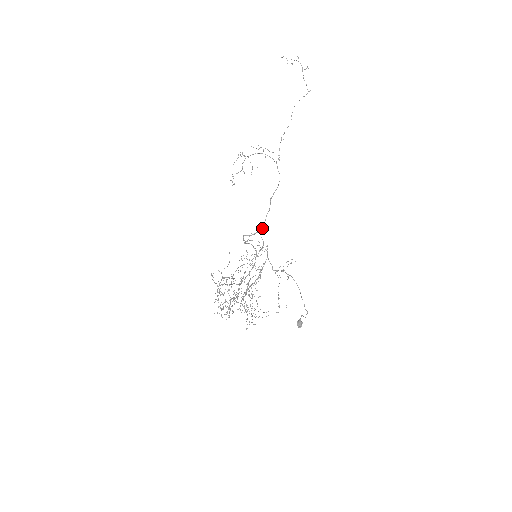
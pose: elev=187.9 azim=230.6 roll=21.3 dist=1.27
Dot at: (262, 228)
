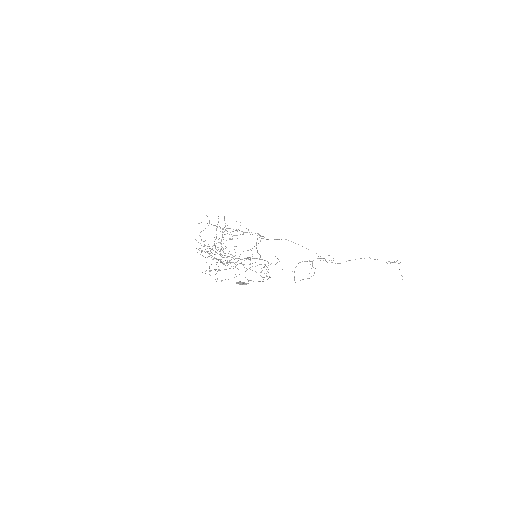
Dot at: occluded
